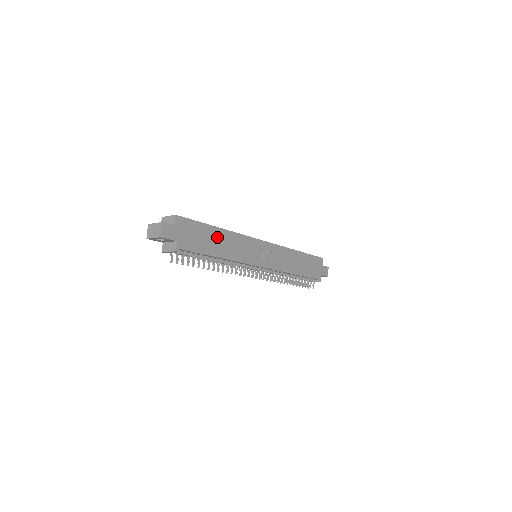
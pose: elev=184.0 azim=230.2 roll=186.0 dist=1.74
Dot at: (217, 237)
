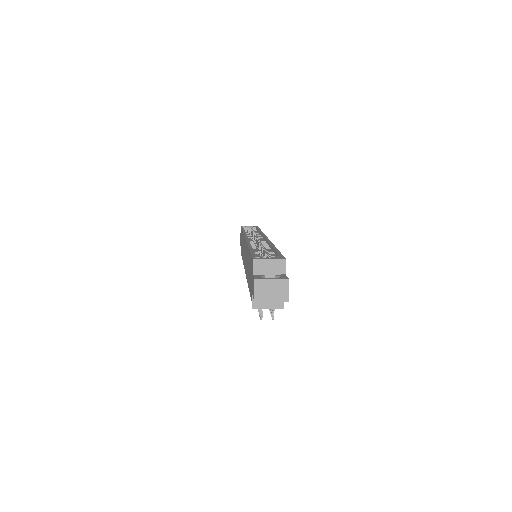
Dot at: occluded
